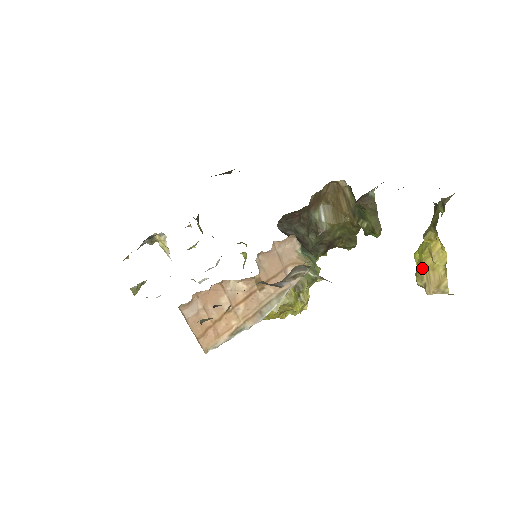
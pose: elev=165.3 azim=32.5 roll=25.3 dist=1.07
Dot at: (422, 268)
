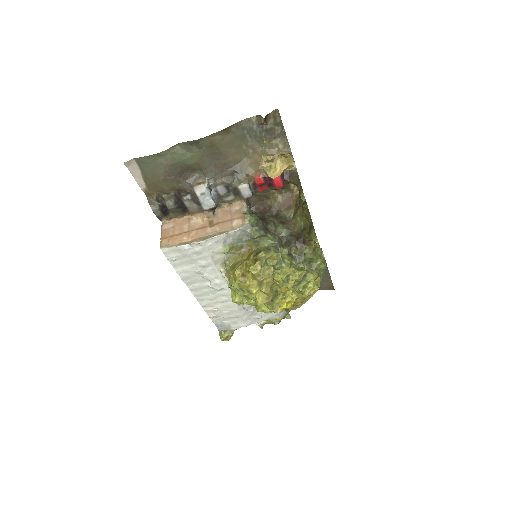
Dot at: occluded
